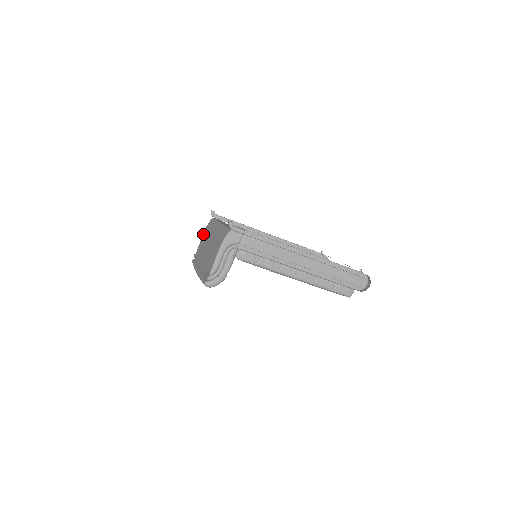
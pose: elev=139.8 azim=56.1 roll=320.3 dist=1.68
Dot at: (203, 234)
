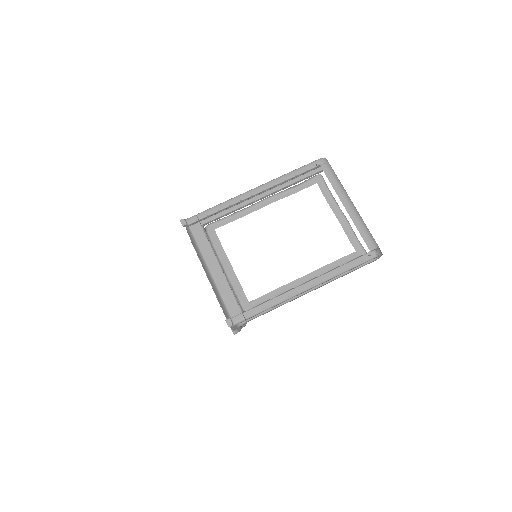
Dot at: occluded
